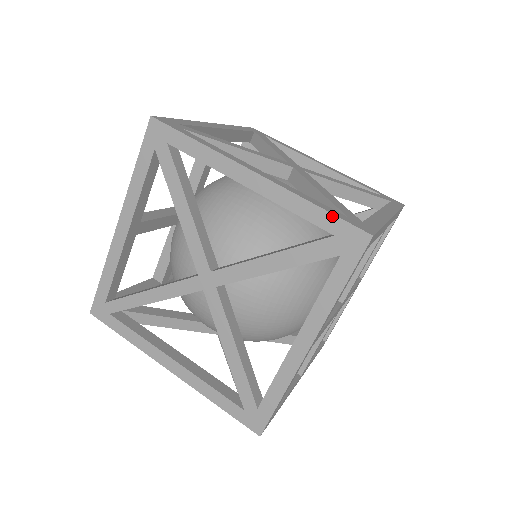
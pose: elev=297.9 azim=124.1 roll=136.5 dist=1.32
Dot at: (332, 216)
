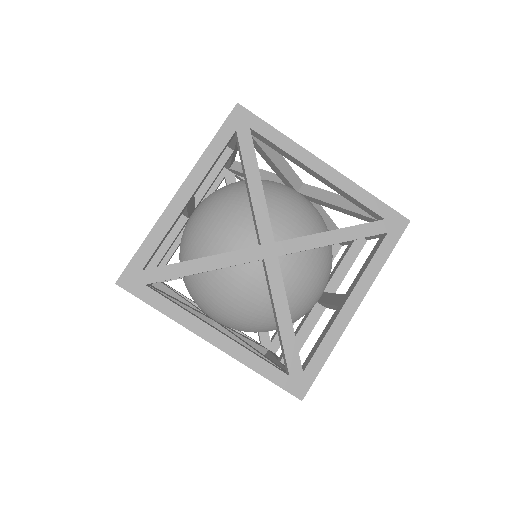
Dot at: occluded
